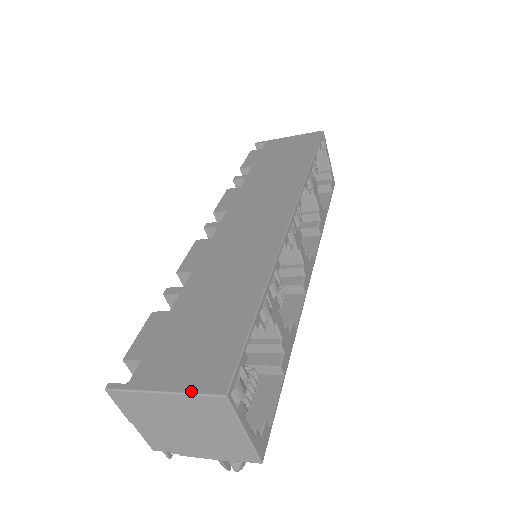
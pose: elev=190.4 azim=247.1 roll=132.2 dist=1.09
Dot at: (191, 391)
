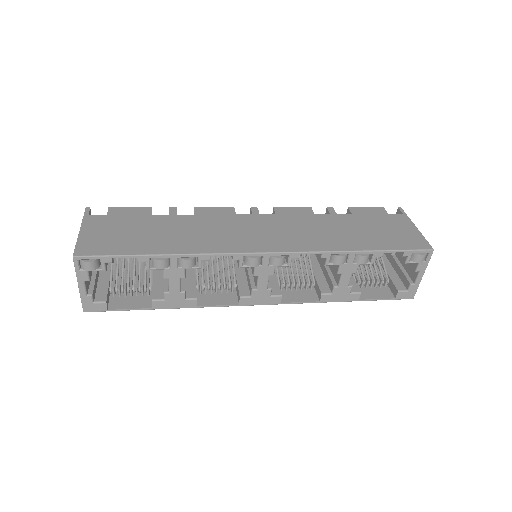
Dot at: (78, 241)
